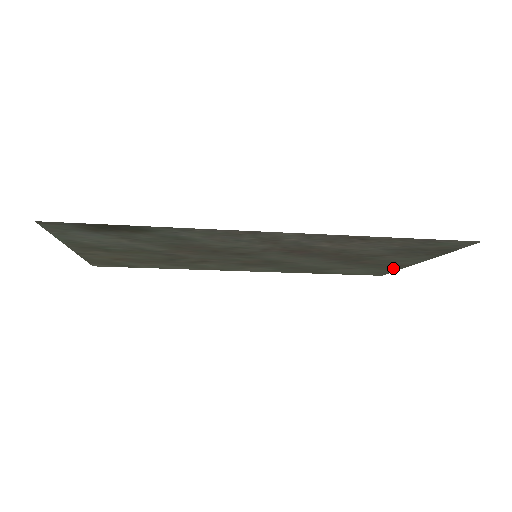
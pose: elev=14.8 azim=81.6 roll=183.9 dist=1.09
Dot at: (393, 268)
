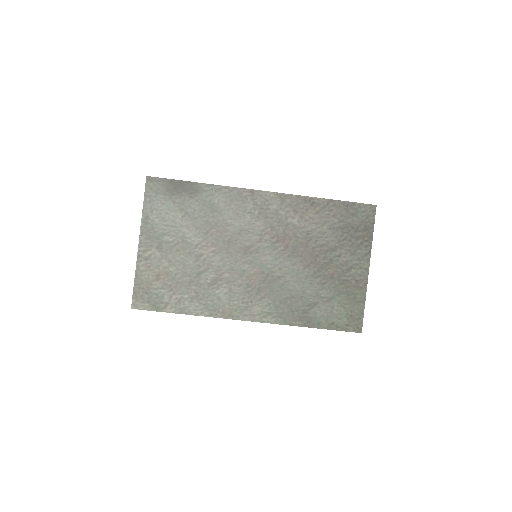
Dot at: (359, 296)
